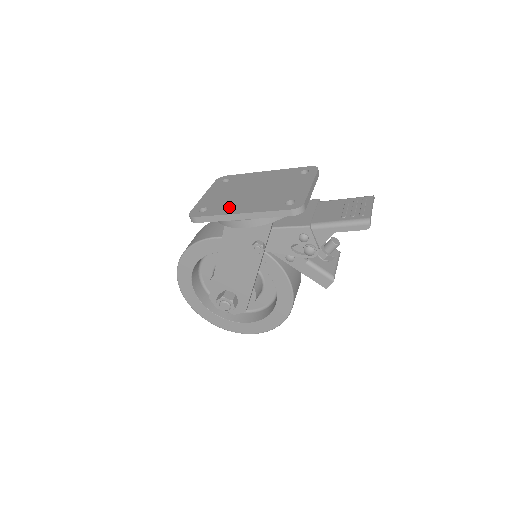
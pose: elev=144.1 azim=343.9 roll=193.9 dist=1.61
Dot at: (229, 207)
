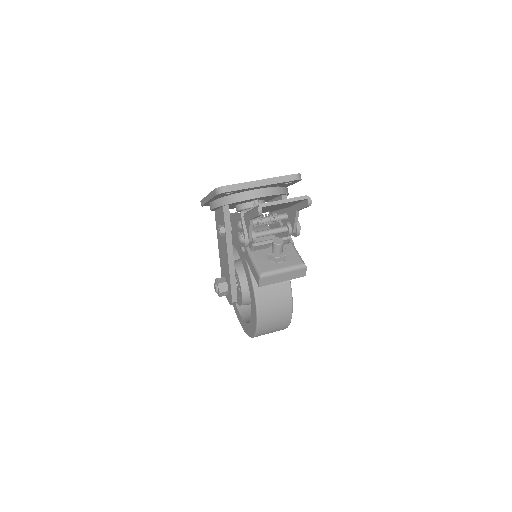
Dot at: occluded
